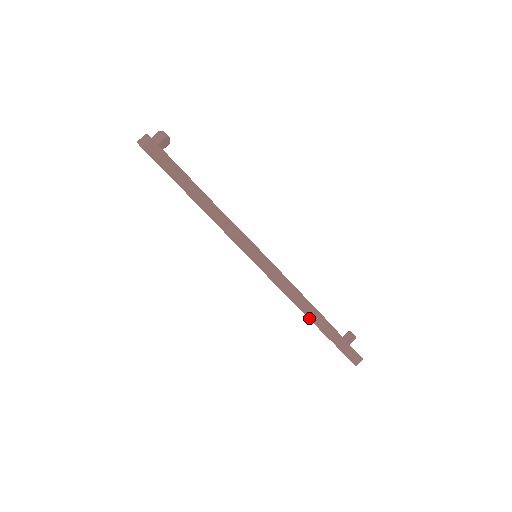
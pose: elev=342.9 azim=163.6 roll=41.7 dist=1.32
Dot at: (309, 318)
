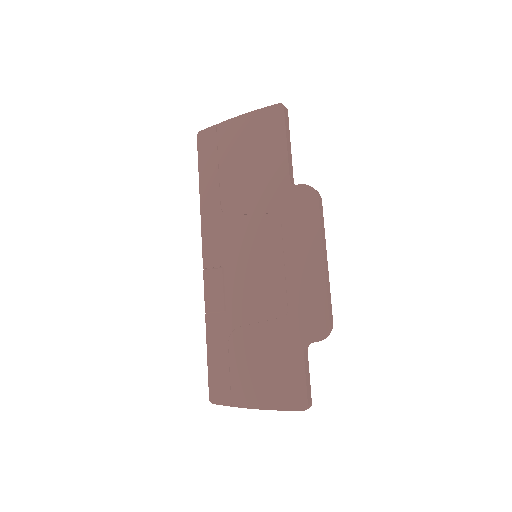
Dot at: (327, 295)
